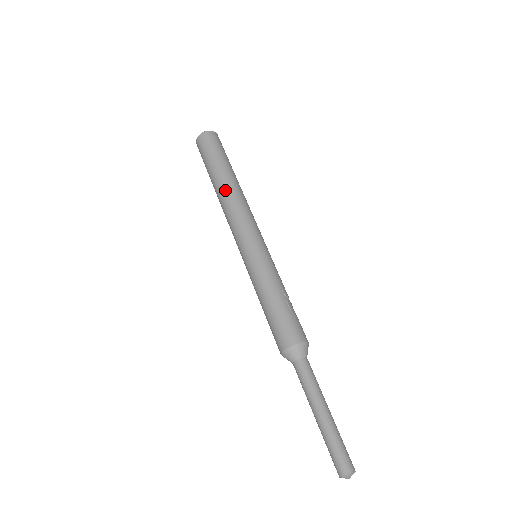
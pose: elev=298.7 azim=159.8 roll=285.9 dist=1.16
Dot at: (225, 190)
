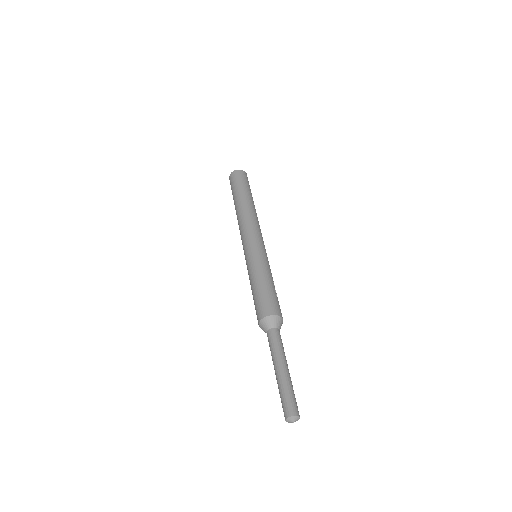
Dot at: (247, 207)
